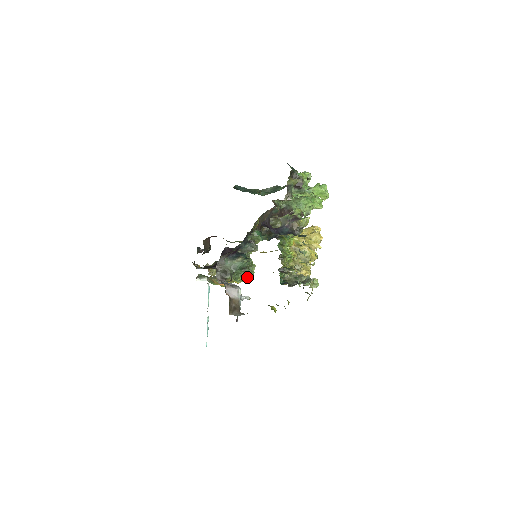
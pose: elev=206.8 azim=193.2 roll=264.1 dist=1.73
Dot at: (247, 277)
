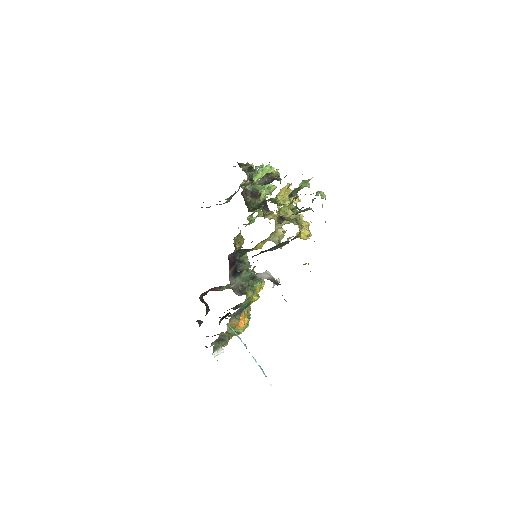
Dot at: (261, 285)
